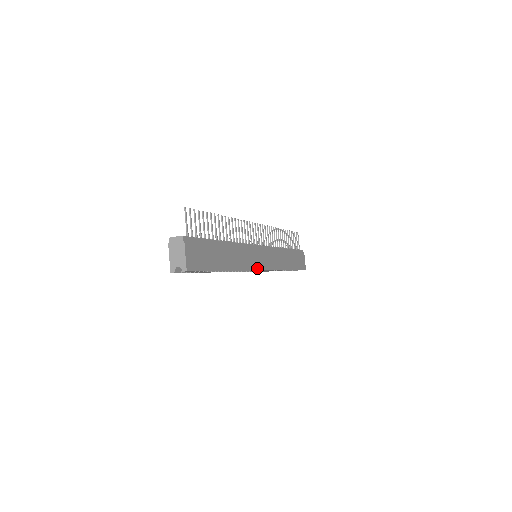
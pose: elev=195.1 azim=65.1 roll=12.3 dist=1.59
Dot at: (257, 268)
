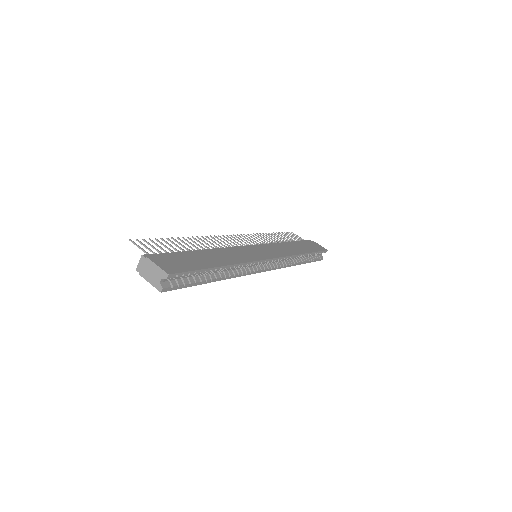
Dot at: (262, 259)
